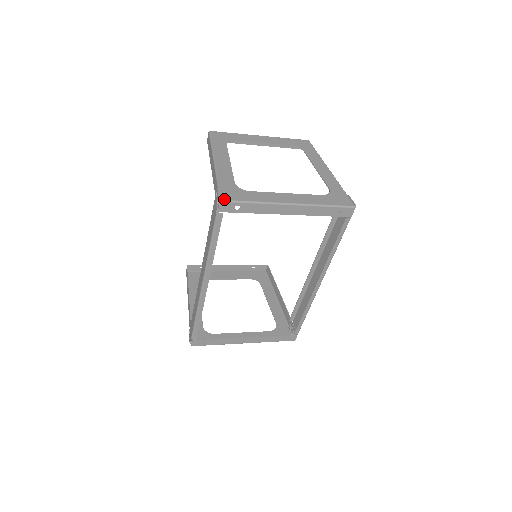
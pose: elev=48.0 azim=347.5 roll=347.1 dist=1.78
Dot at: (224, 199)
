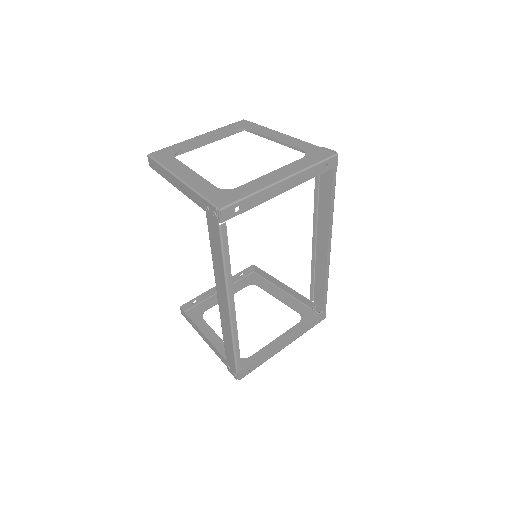
Dot at: (221, 207)
